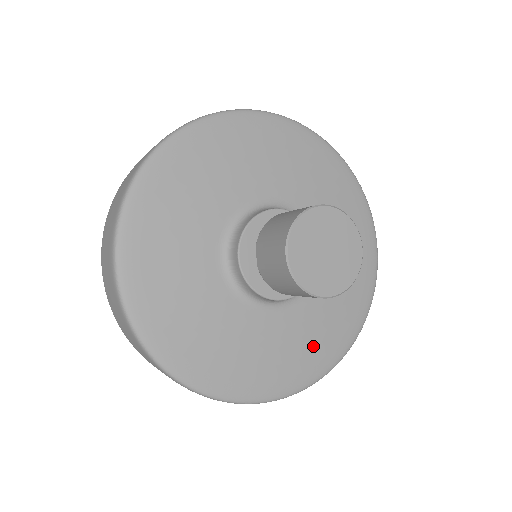
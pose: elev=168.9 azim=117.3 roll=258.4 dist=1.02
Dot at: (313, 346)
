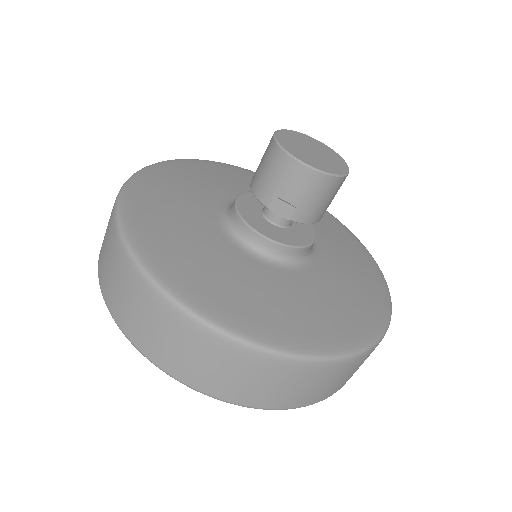
Dot at: (356, 261)
